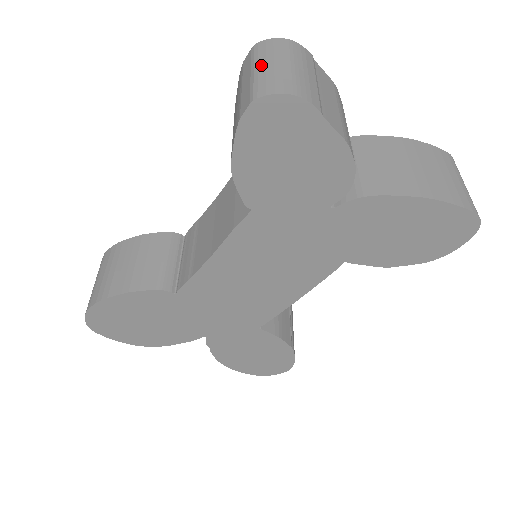
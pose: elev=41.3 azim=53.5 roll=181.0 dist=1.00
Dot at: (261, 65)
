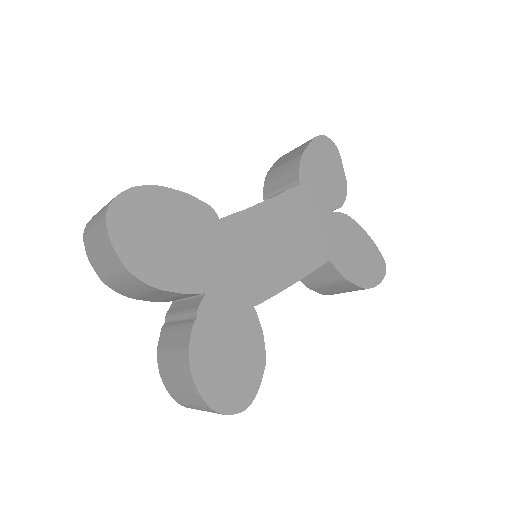
Dot at: occluded
